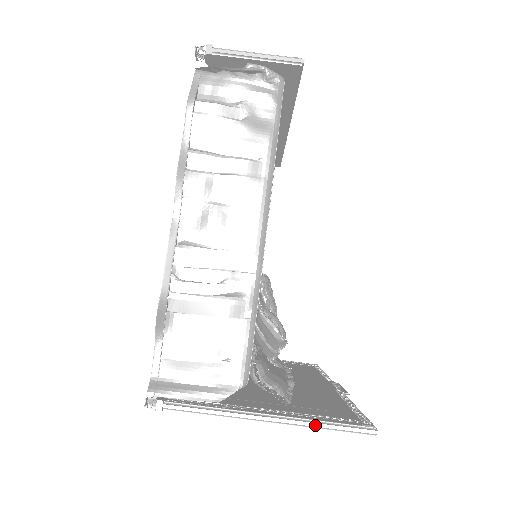
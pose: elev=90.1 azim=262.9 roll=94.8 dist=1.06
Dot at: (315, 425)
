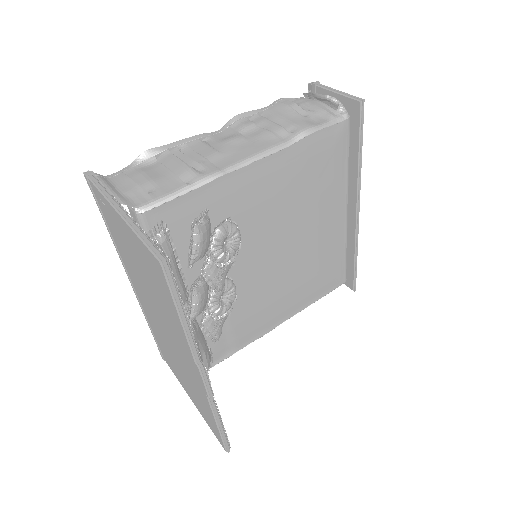
Dot at: (137, 230)
